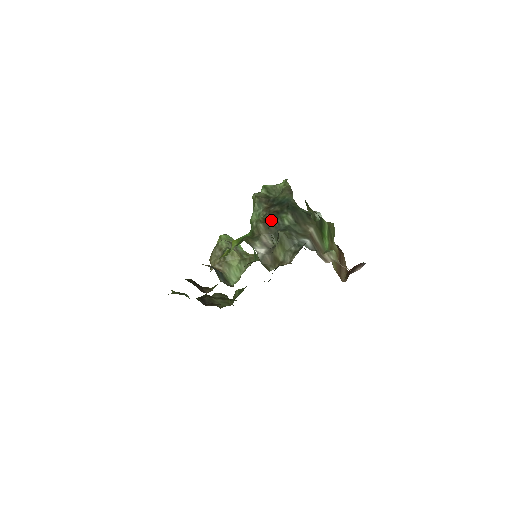
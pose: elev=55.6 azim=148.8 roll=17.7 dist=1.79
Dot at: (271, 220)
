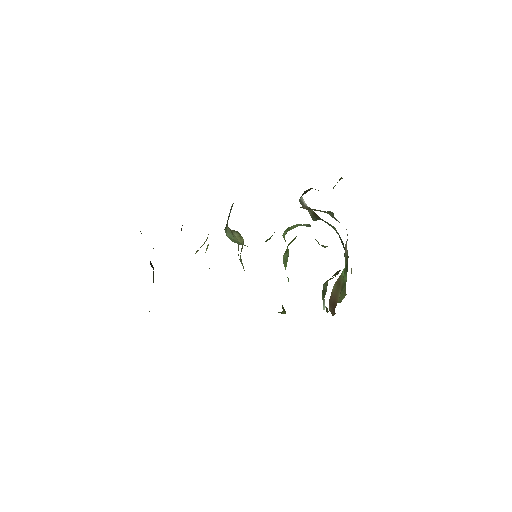
Dot at: occluded
